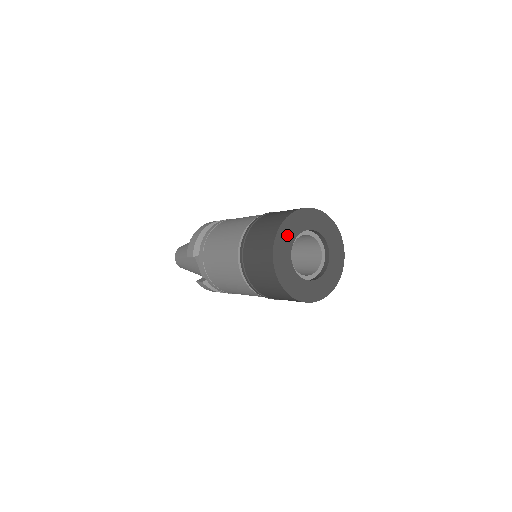
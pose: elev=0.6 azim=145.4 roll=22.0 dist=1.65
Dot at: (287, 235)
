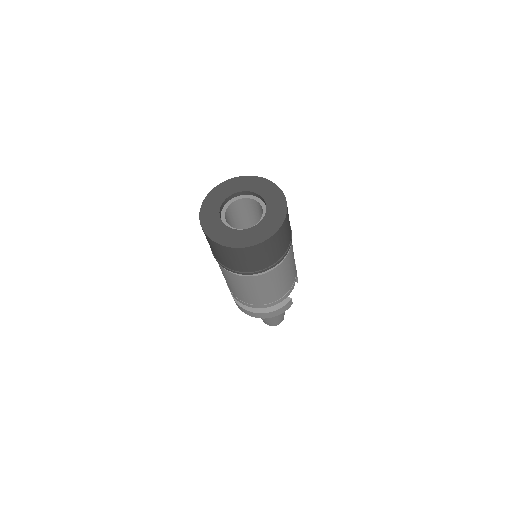
Dot at: (233, 187)
